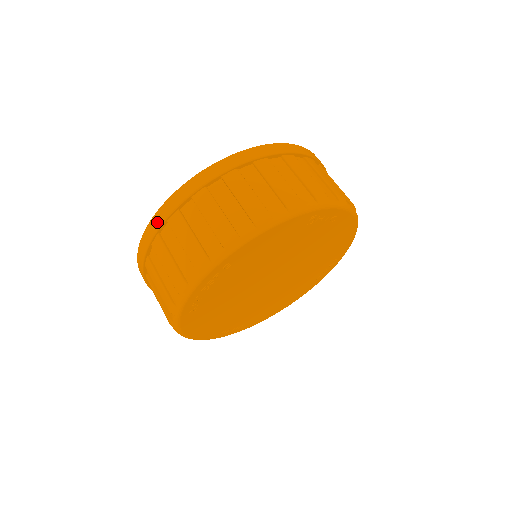
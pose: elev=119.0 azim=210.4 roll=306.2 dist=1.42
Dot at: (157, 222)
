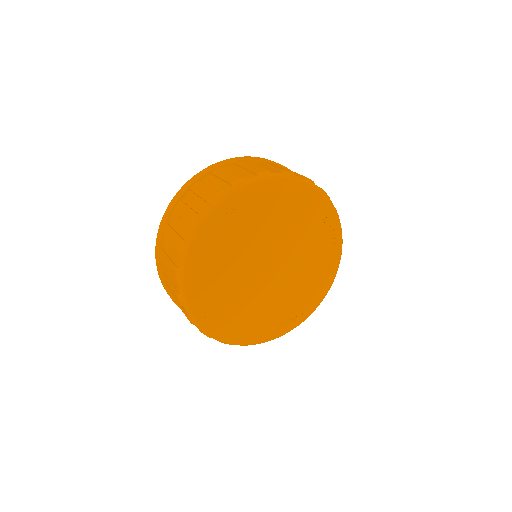
Dot at: (227, 161)
